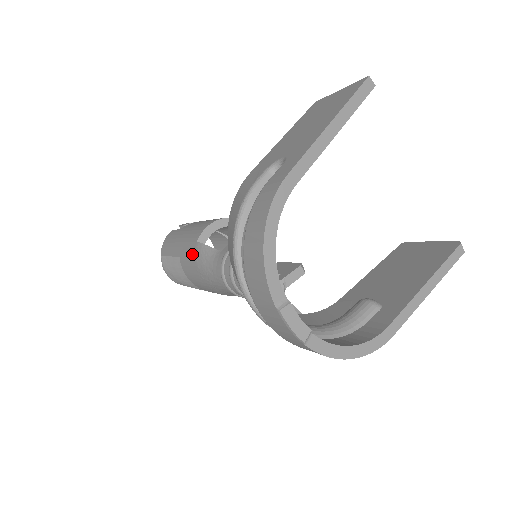
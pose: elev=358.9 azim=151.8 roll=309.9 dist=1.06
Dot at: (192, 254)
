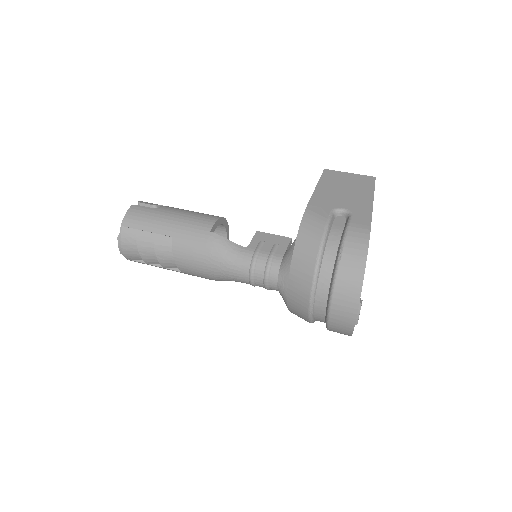
Dot at: (203, 240)
